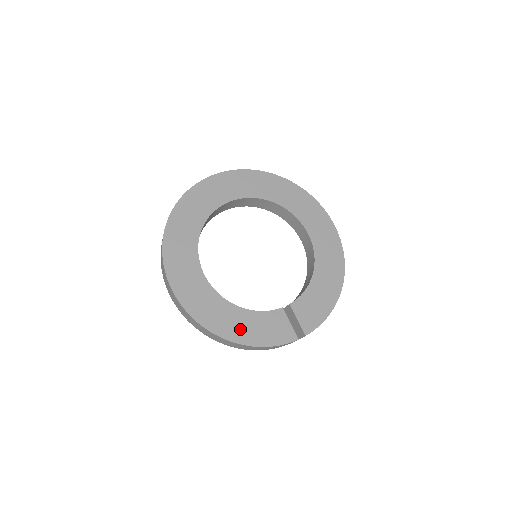
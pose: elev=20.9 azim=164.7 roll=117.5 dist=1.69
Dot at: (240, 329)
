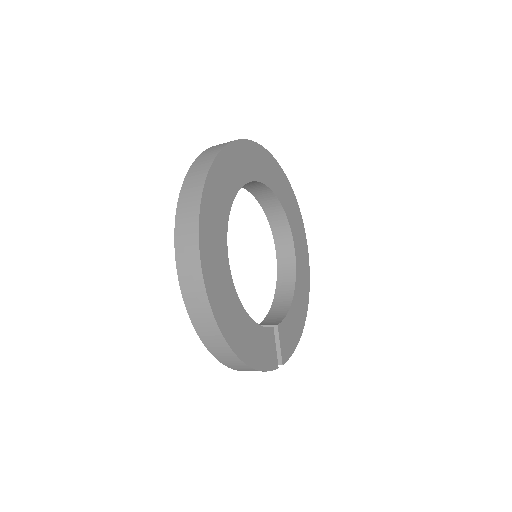
Dot at: (245, 342)
